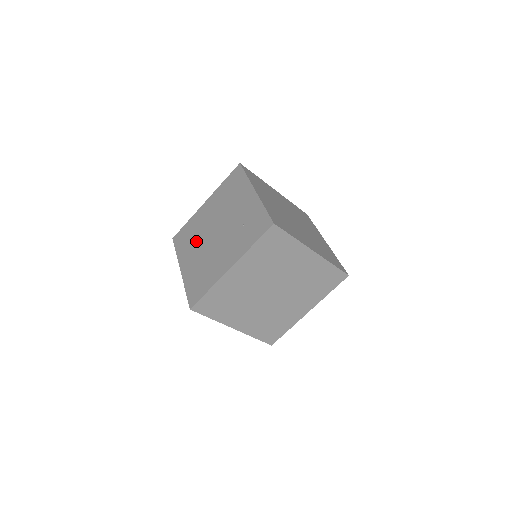
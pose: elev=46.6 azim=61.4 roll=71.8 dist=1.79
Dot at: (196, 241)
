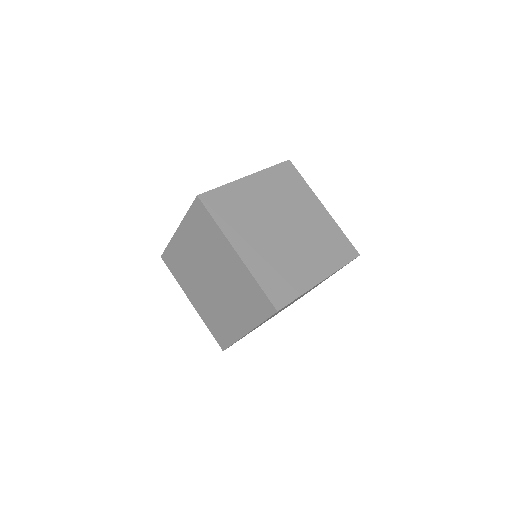
Dot at: occluded
